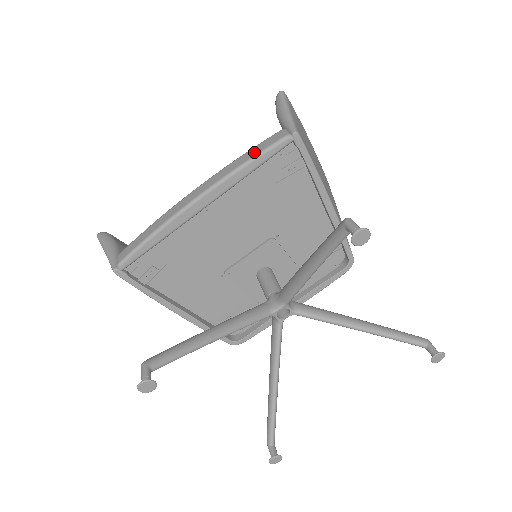
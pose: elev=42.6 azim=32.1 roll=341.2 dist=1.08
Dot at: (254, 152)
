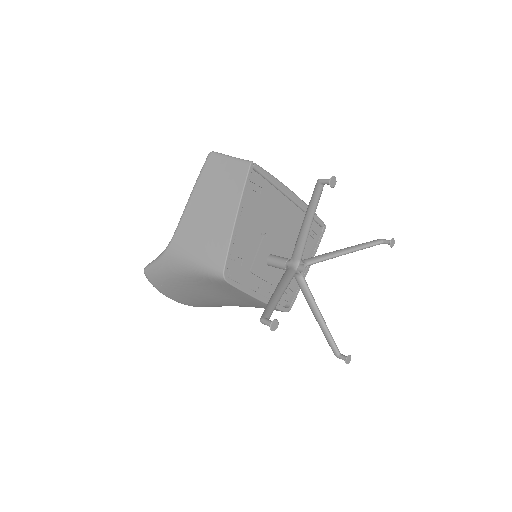
Dot at: occluded
